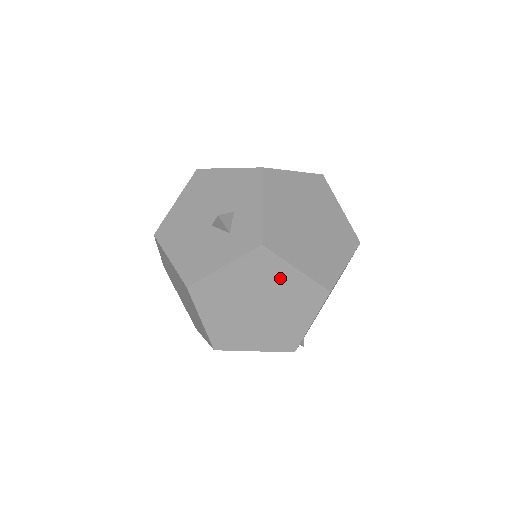
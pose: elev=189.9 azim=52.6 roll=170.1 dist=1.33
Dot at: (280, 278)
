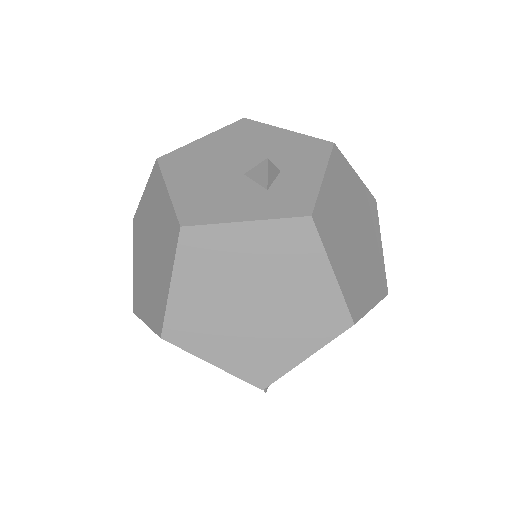
Dot at: (306, 274)
